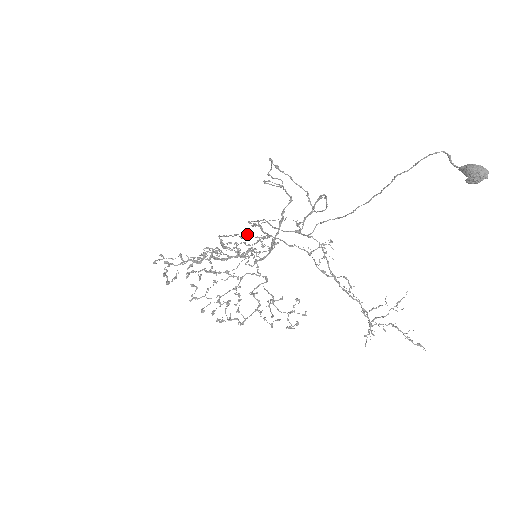
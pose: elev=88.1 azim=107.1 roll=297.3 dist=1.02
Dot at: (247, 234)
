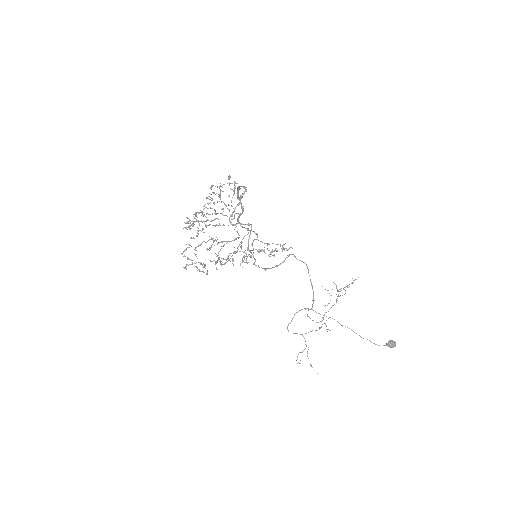
Dot at: occluded
